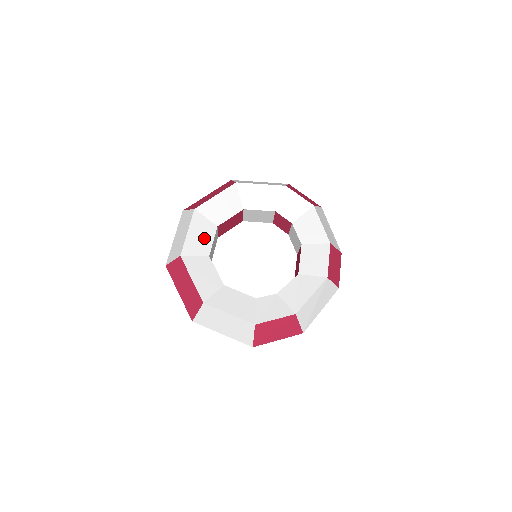
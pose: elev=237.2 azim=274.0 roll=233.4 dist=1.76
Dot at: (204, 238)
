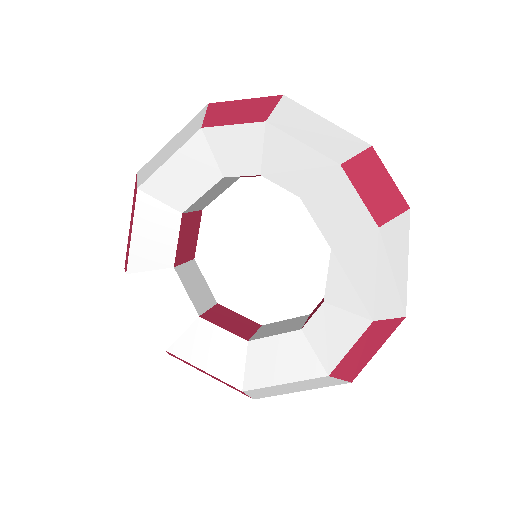
Dot at: (172, 300)
